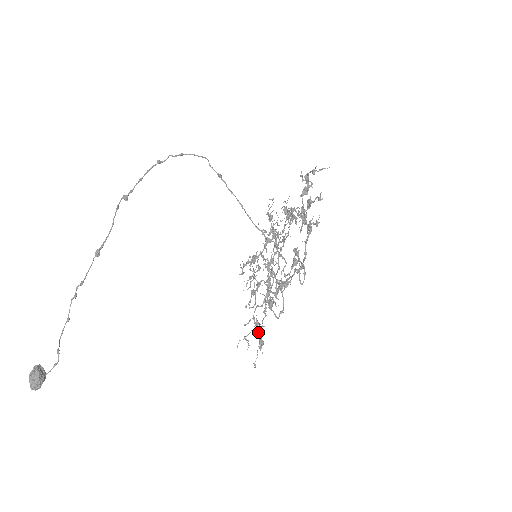
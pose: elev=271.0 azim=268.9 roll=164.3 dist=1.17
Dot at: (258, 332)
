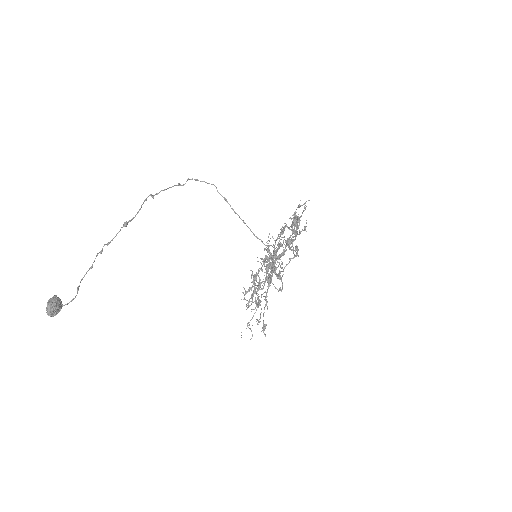
Dot at: occluded
